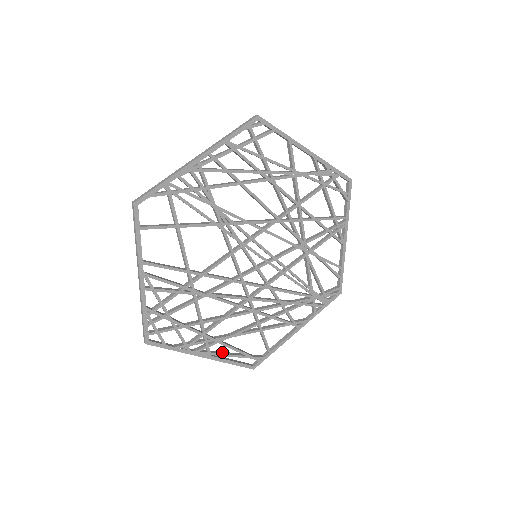
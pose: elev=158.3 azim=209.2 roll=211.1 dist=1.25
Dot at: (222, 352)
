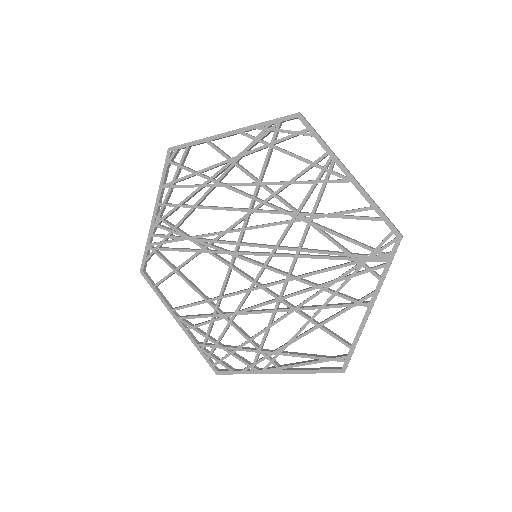
Dot at: (294, 363)
